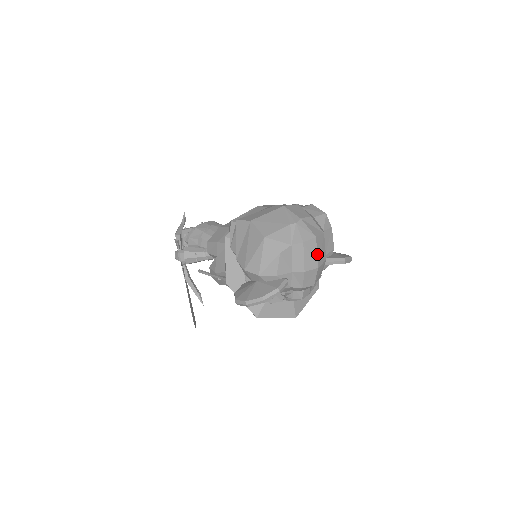
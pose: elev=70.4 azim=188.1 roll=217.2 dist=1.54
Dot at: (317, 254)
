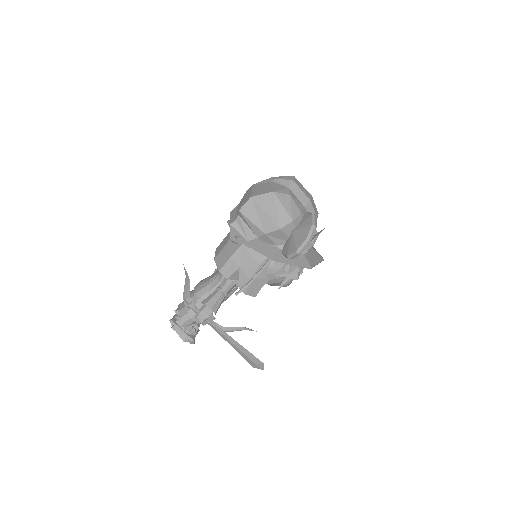
Dot at: occluded
